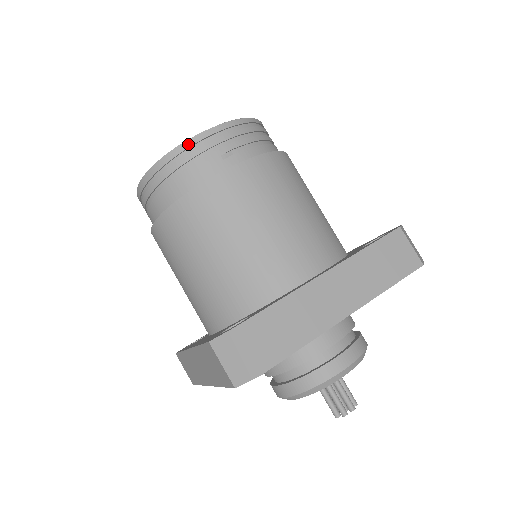
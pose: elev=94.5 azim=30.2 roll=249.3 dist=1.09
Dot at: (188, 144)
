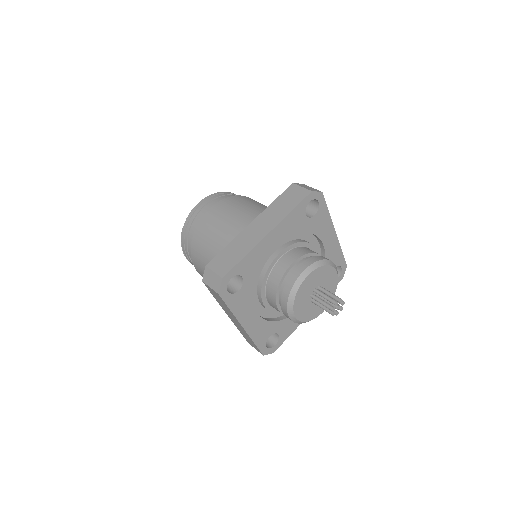
Dot at: occluded
